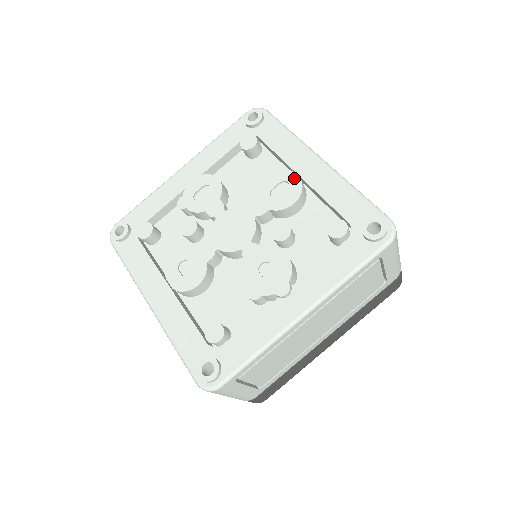
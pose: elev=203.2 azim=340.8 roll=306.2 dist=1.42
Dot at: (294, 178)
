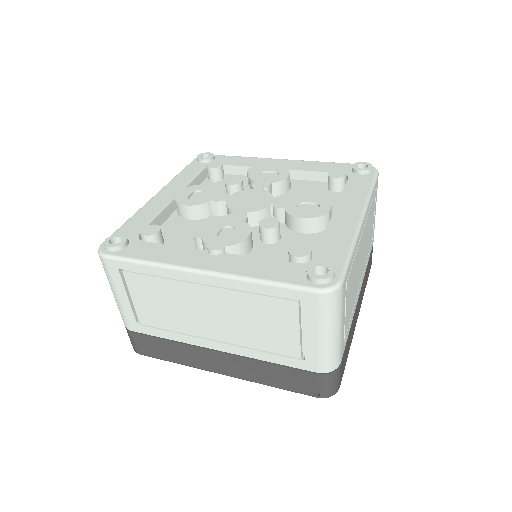
Dot at: (327, 208)
